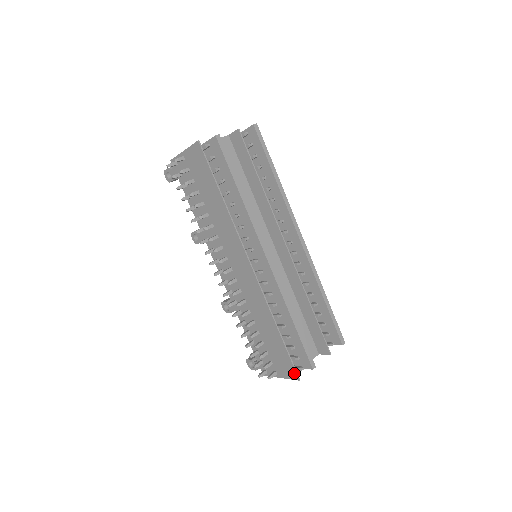
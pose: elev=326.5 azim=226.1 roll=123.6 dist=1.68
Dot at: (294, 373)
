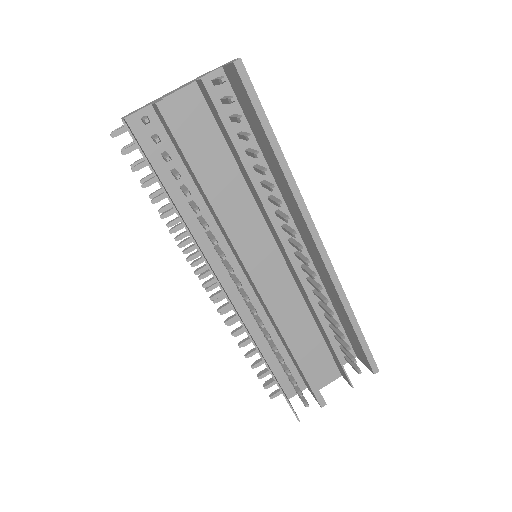
Dot at: (293, 412)
